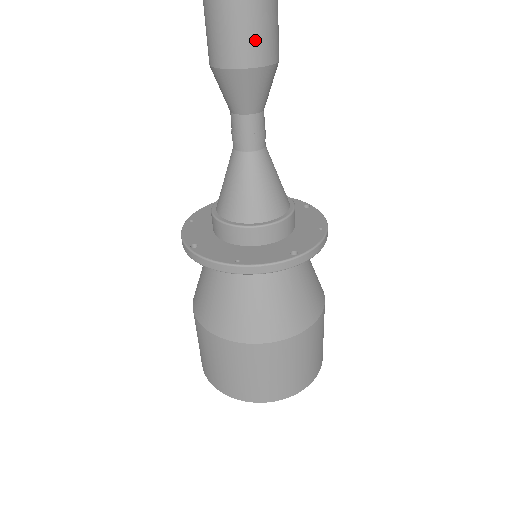
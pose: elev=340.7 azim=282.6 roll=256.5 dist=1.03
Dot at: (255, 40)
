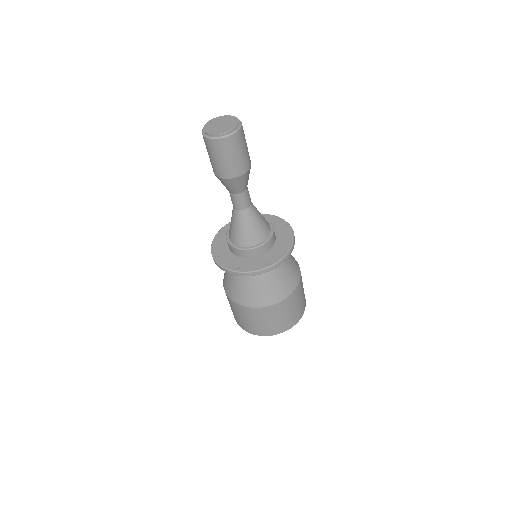
Dot at: (232, 166)
